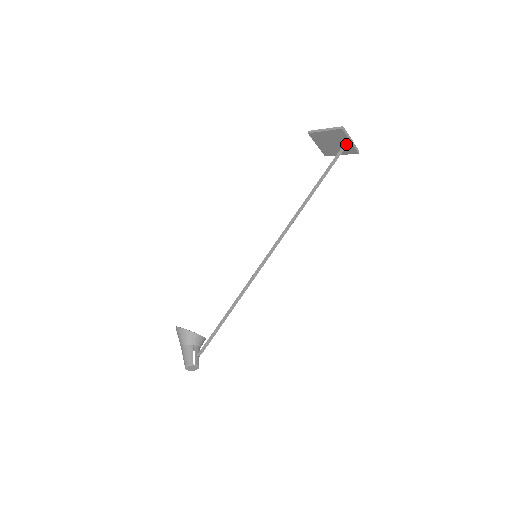
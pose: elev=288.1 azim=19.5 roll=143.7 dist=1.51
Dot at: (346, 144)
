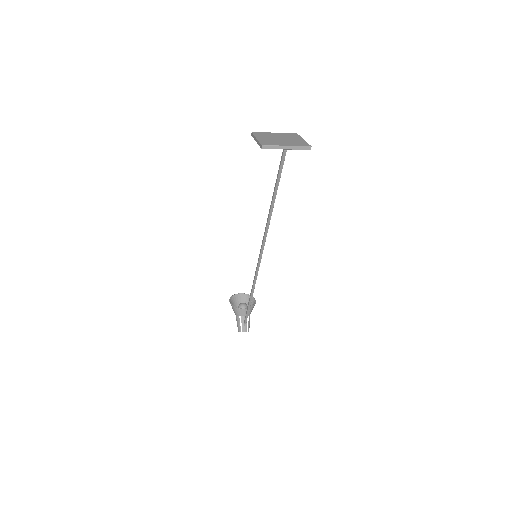
Dot at: (284, 152)
